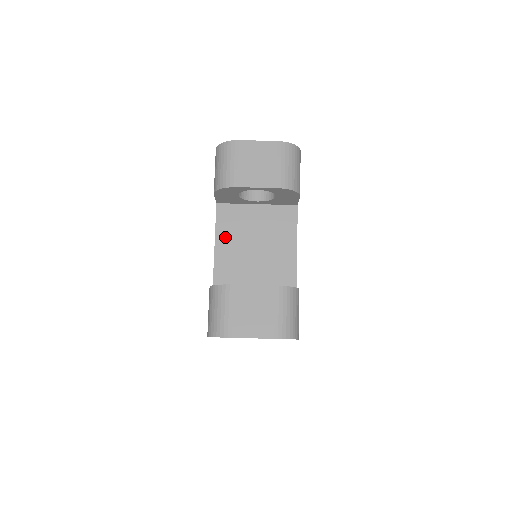
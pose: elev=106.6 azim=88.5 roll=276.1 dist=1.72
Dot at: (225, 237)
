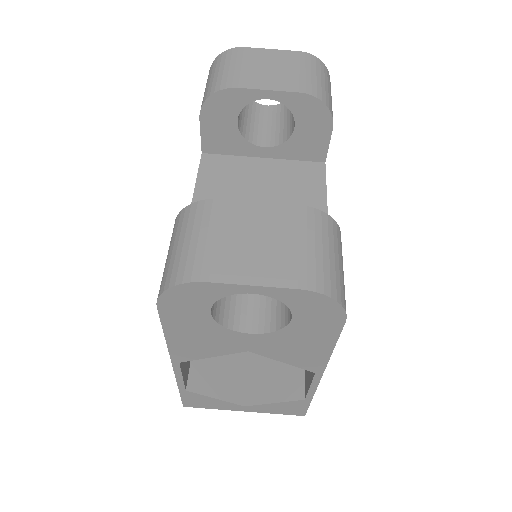
Dot at: (210, 192)
